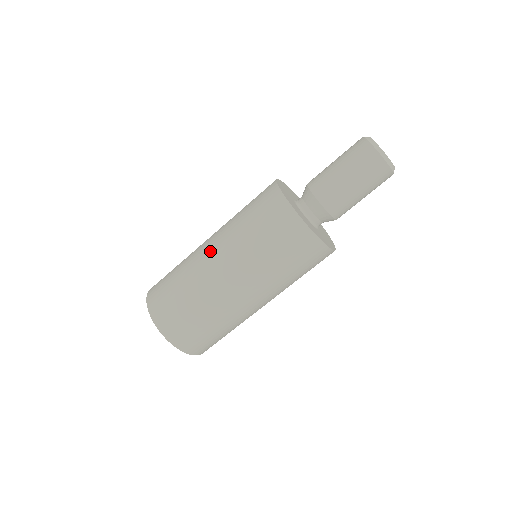
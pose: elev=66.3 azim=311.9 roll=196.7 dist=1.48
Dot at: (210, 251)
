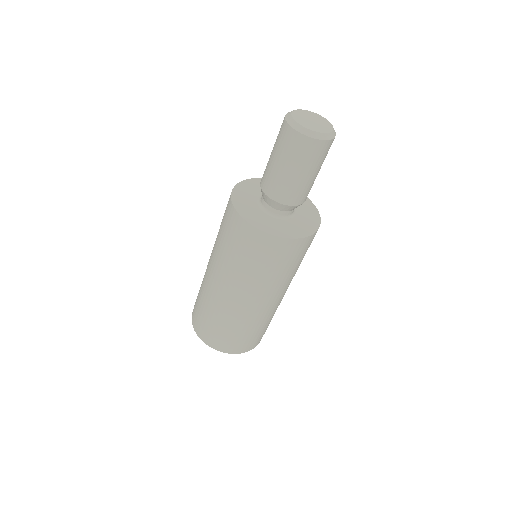
Dot at: (215, 282)
